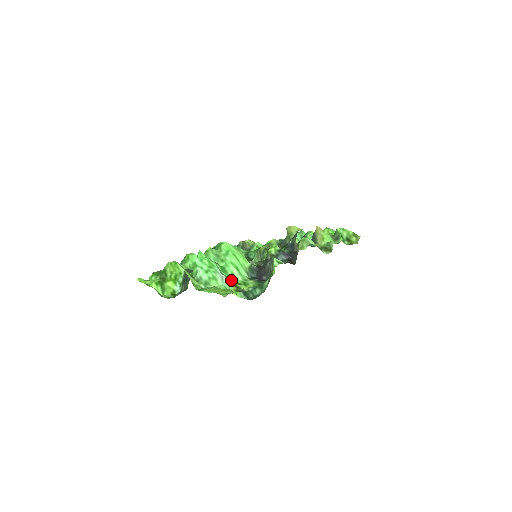
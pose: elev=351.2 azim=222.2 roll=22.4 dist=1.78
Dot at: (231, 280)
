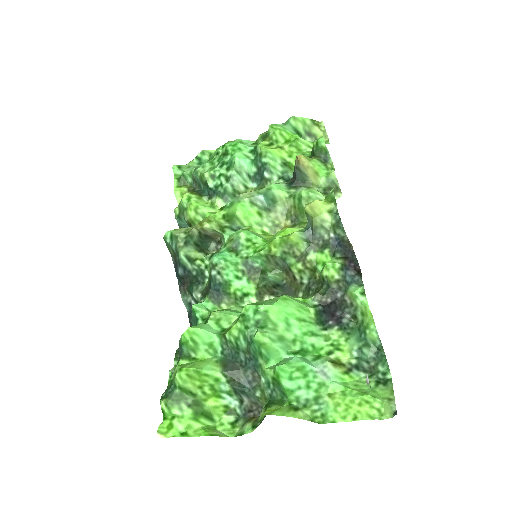
Dot at: (327, 362)
